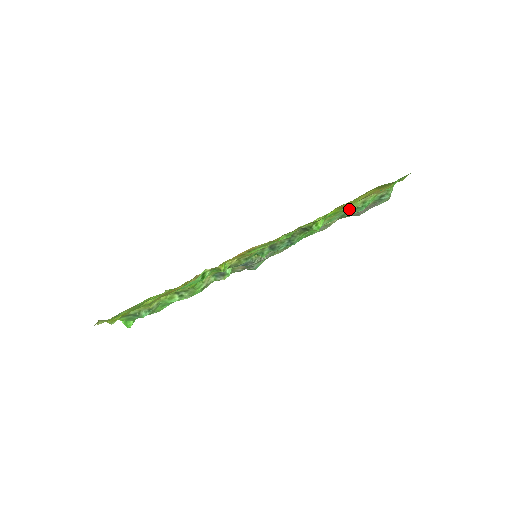
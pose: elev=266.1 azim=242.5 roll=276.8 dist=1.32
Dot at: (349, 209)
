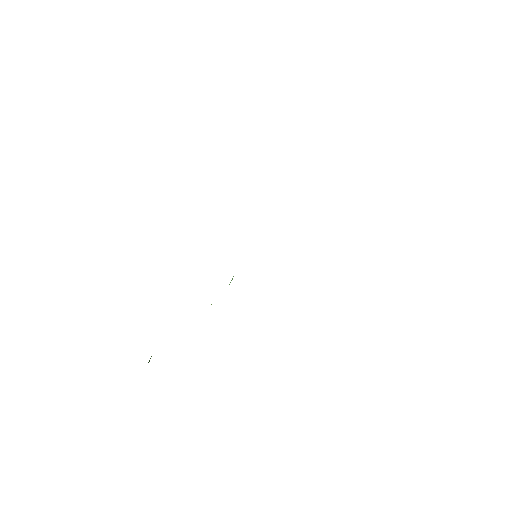
Dot at: occluded
